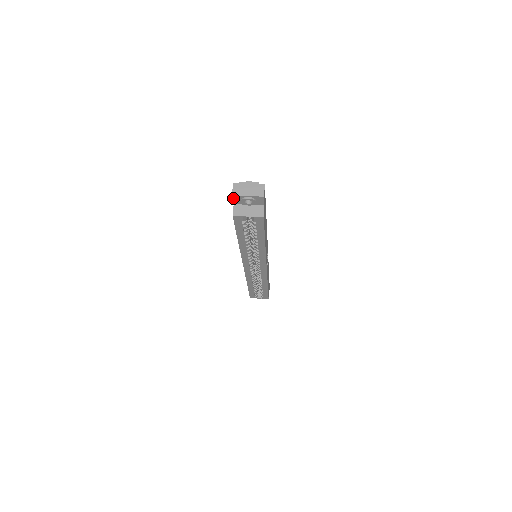
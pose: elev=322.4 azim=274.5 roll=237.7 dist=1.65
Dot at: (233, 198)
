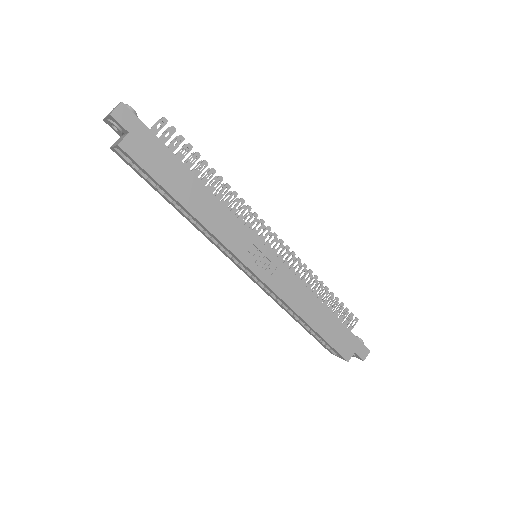
Dot at: occluded
